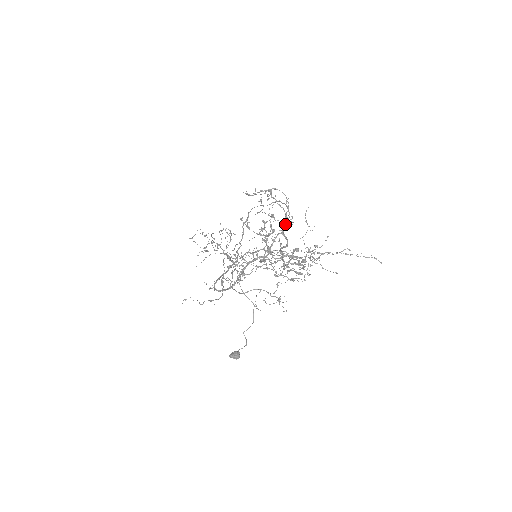
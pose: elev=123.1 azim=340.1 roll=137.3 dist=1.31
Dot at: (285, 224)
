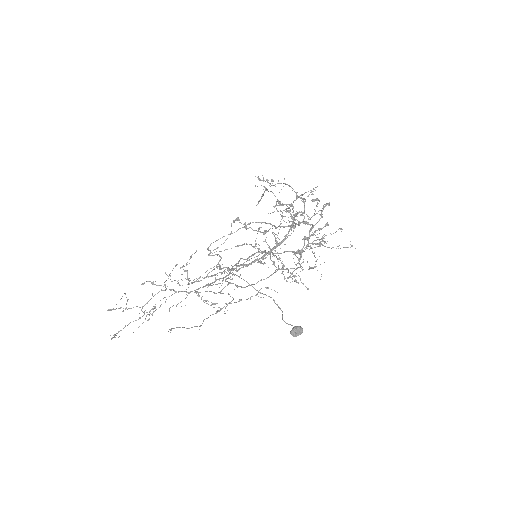
Dot at: (275, 226)
